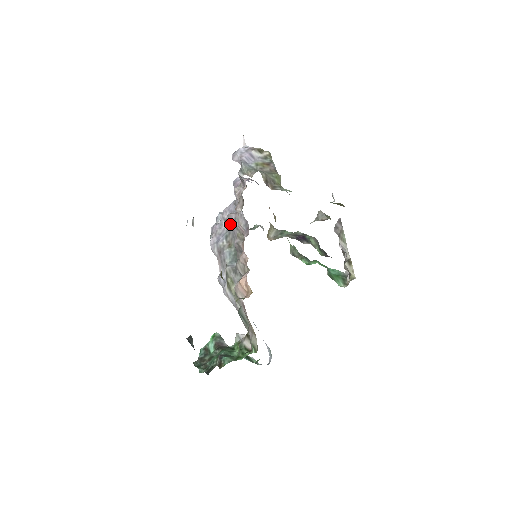
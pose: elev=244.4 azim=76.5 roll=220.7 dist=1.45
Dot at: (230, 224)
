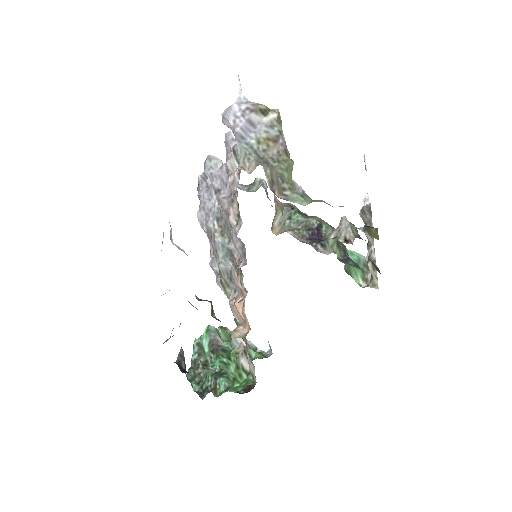
Dot at: (222, 211)
